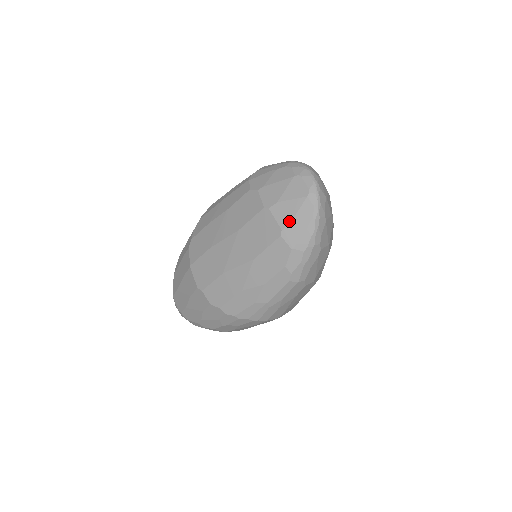
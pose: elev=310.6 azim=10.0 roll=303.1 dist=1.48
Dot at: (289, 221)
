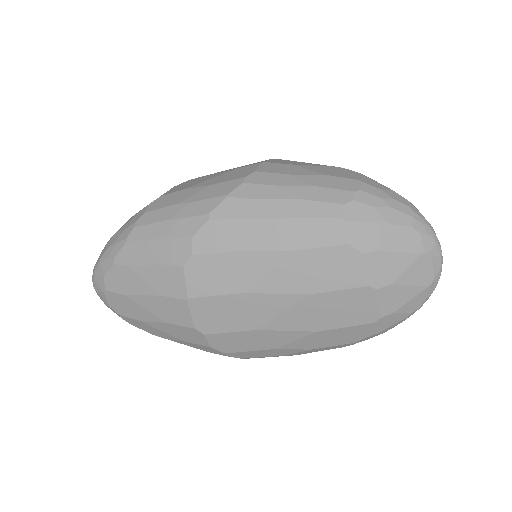
Dot at: (394, 310)
